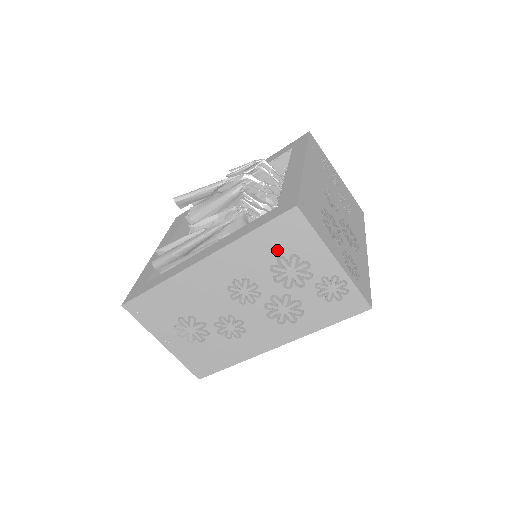
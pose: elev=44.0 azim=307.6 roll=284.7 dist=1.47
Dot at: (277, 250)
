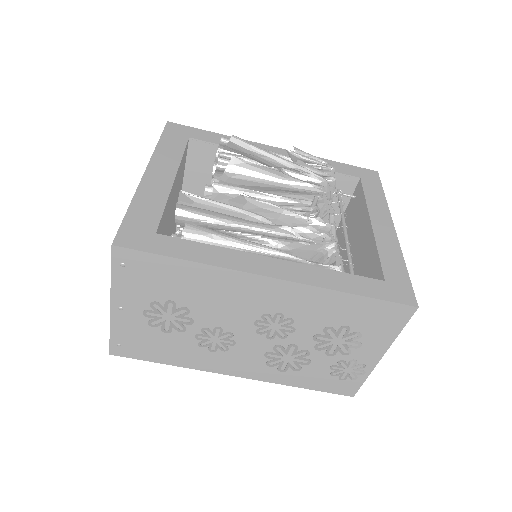
Dot at: (353, 321)
